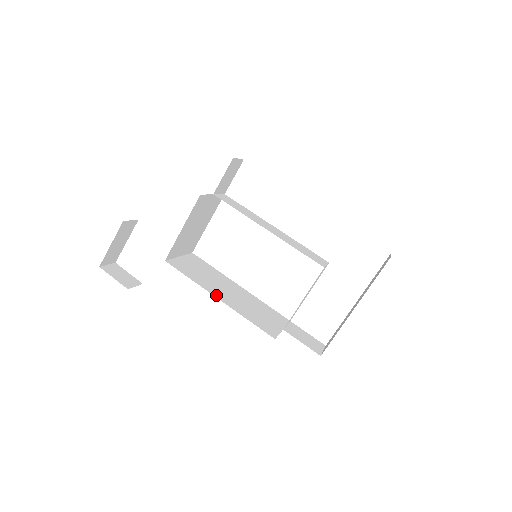
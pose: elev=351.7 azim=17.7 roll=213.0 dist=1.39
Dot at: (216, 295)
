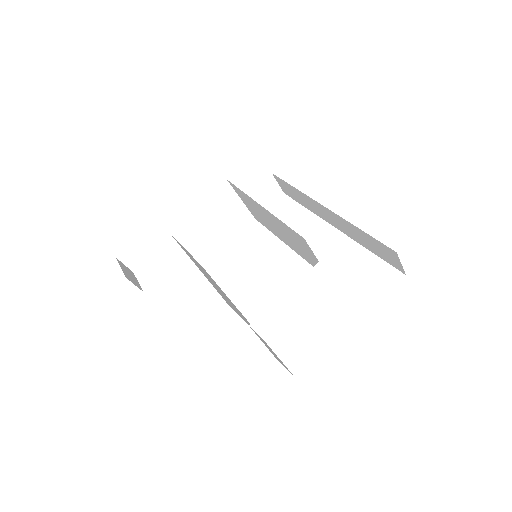
Dot at: (195, 264)
